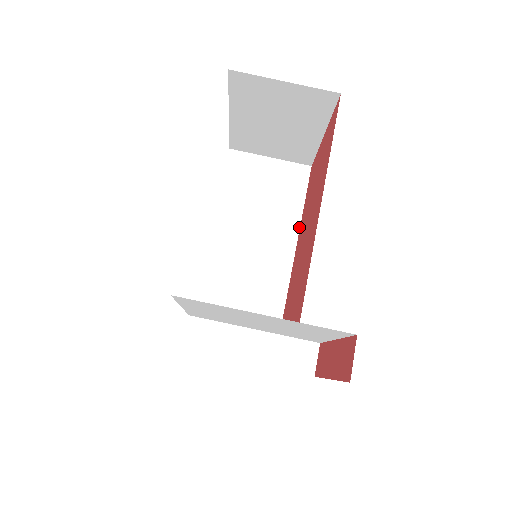
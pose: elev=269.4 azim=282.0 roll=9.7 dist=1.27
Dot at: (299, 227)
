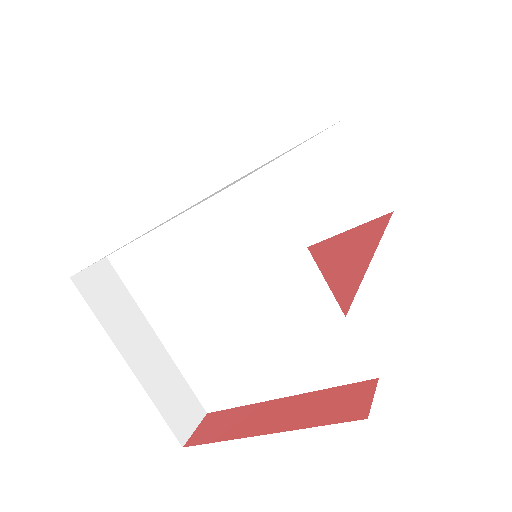
Dot at: occluded
